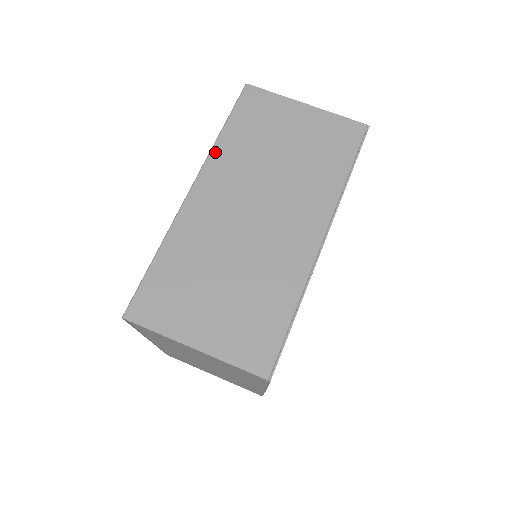
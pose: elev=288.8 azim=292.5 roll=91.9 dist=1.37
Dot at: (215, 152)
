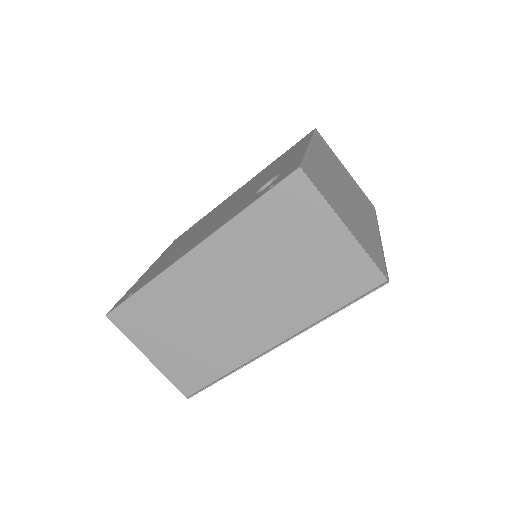
Dot at: (228, 229)
